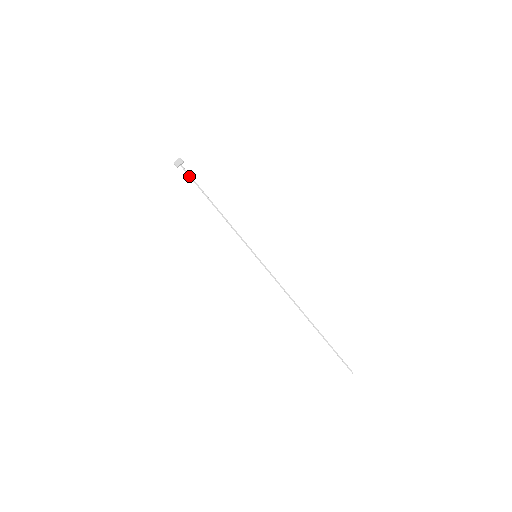
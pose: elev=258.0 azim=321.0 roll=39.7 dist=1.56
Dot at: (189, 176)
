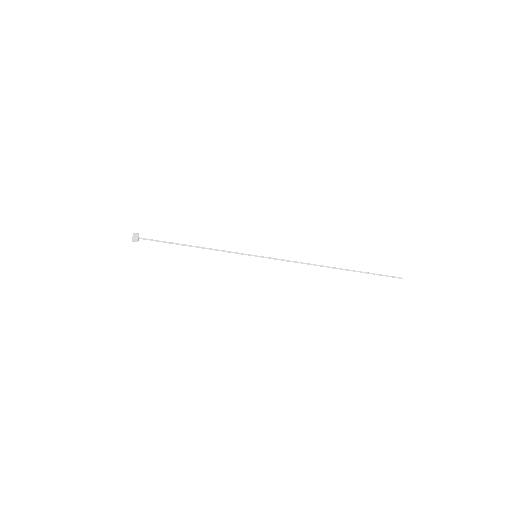
Dot at: occluded
